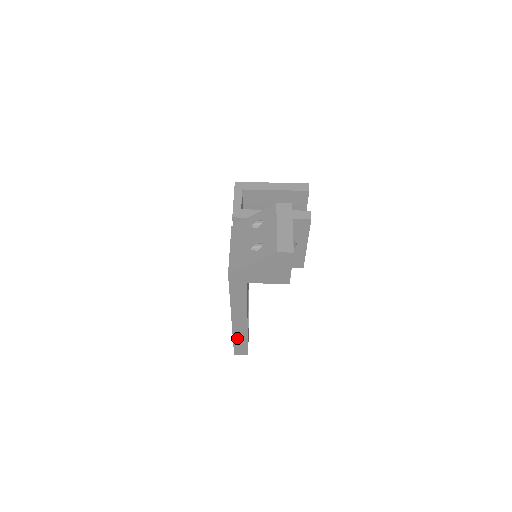
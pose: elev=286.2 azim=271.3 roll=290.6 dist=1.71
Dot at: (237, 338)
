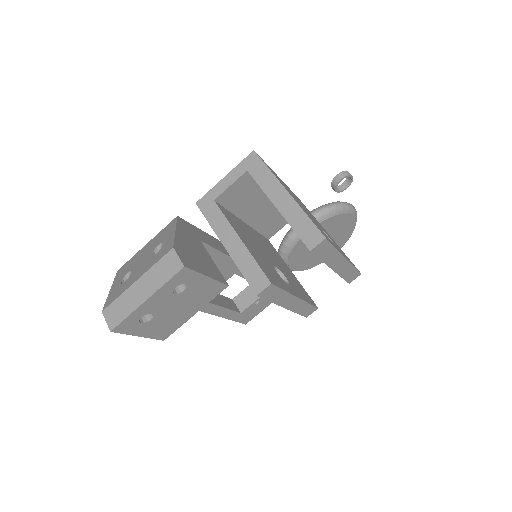
Dot at: occluded
